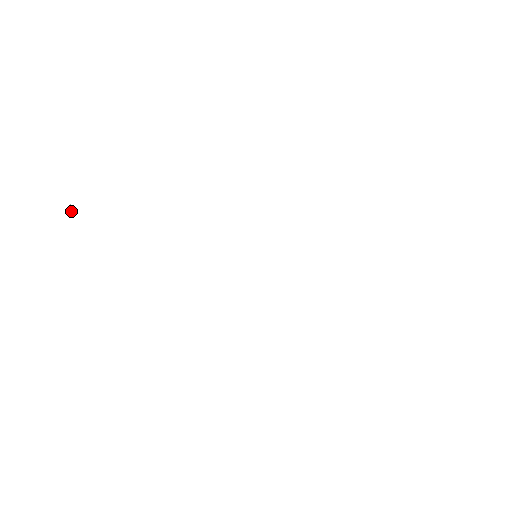
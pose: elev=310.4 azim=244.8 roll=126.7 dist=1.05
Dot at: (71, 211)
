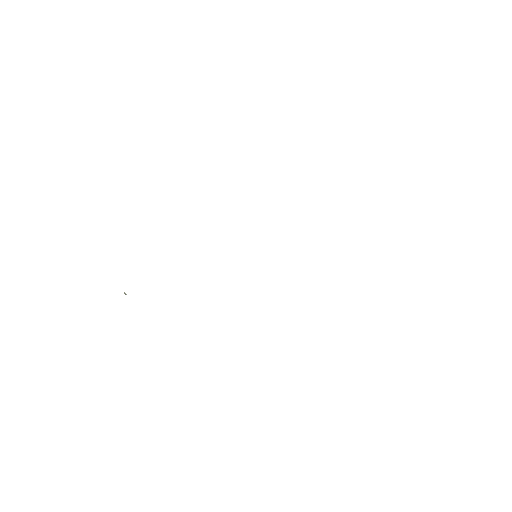
Dot at: occluded
